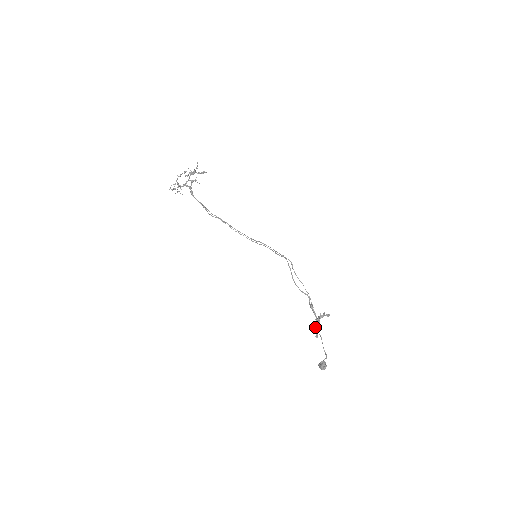
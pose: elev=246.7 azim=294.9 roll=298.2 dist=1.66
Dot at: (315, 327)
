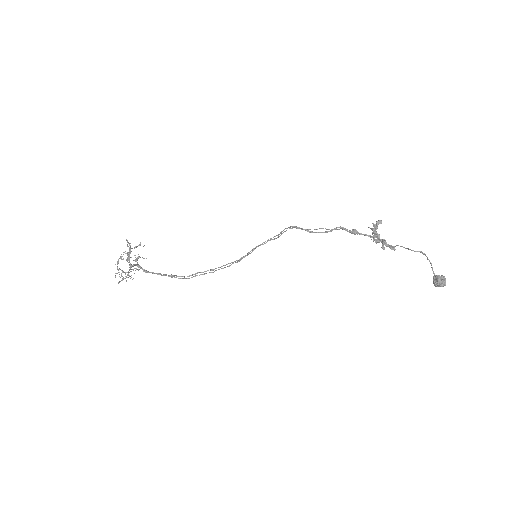
Dot at: occluded
